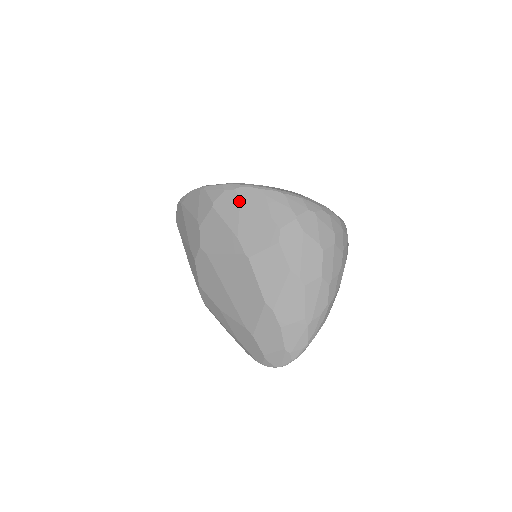
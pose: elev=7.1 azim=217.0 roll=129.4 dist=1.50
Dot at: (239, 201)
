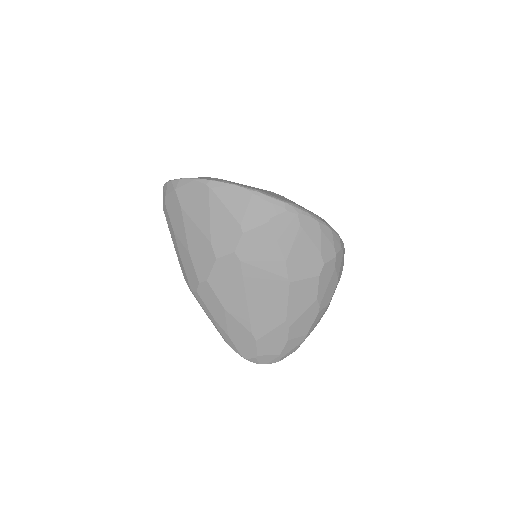
Dot at: (298, 227)
